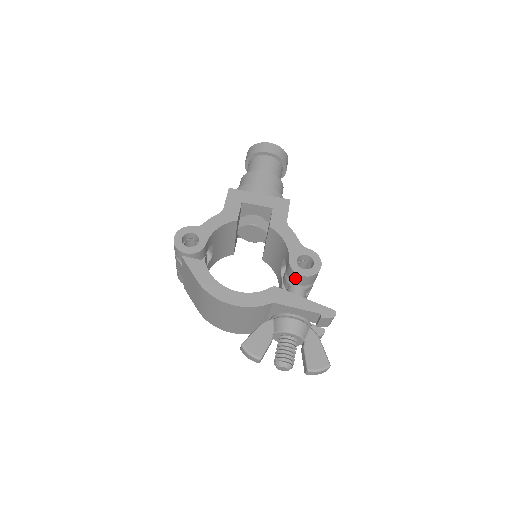
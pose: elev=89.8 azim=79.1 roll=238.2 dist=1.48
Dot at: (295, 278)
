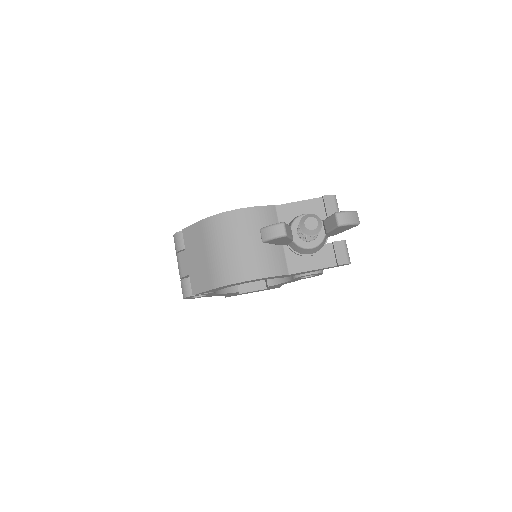
Dot at: occluded
